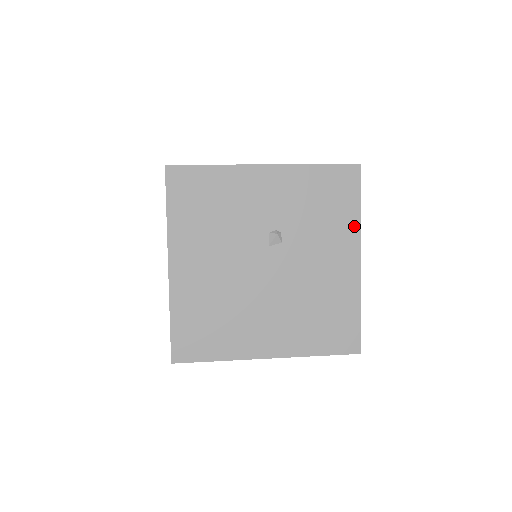
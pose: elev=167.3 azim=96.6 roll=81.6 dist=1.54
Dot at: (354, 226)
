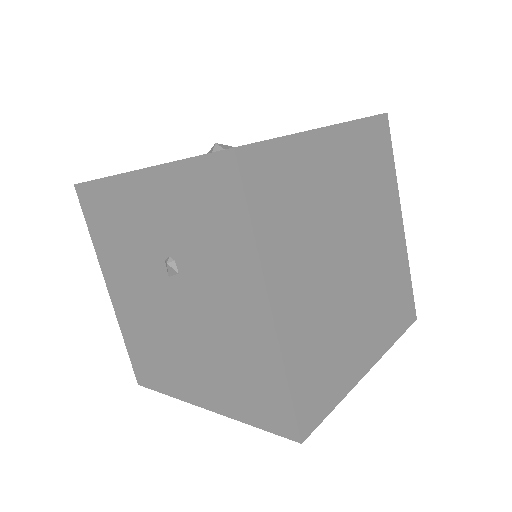
Dot at: (249, 253)
